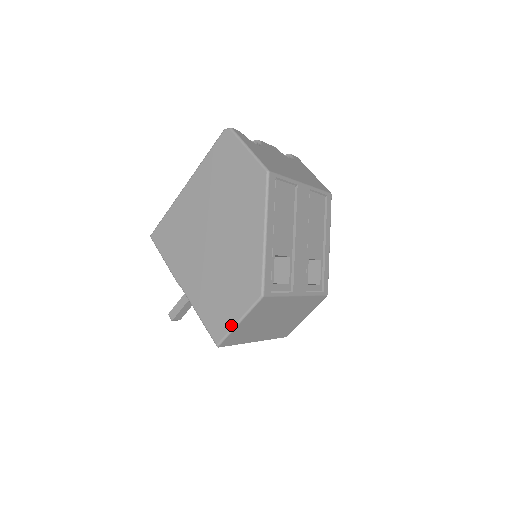
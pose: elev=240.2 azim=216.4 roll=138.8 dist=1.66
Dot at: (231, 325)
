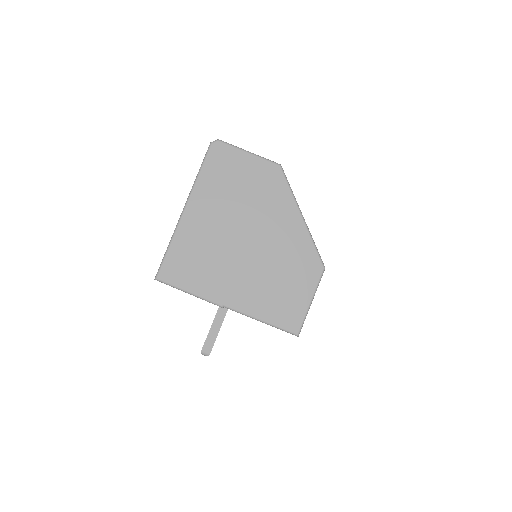
Dot at: (305, 308)
